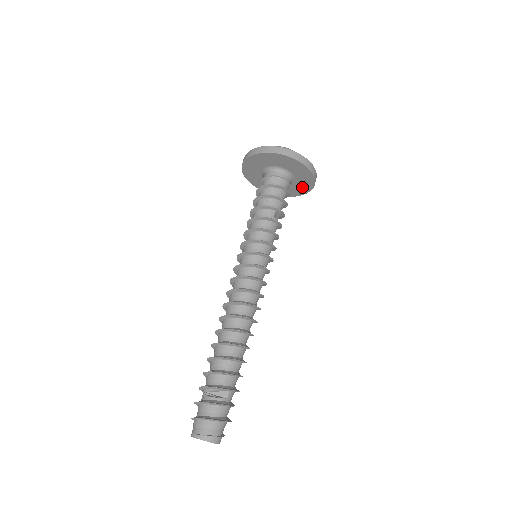
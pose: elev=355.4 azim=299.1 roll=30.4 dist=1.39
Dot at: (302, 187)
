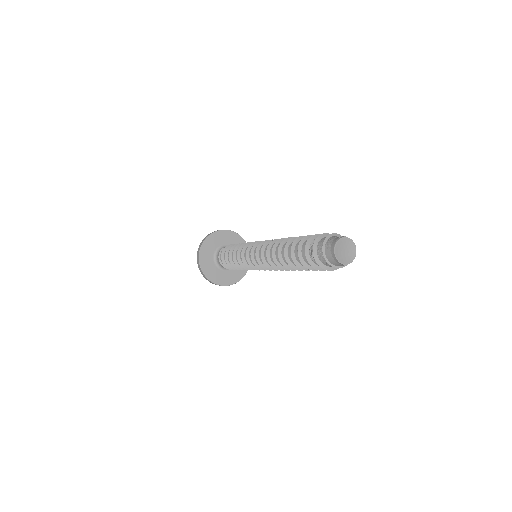
Dot at: (237, 274)
